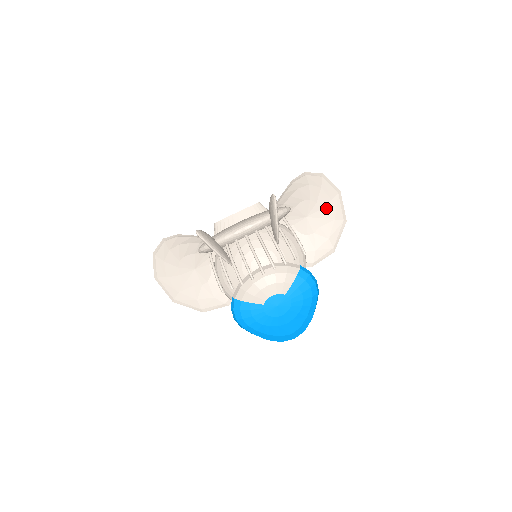
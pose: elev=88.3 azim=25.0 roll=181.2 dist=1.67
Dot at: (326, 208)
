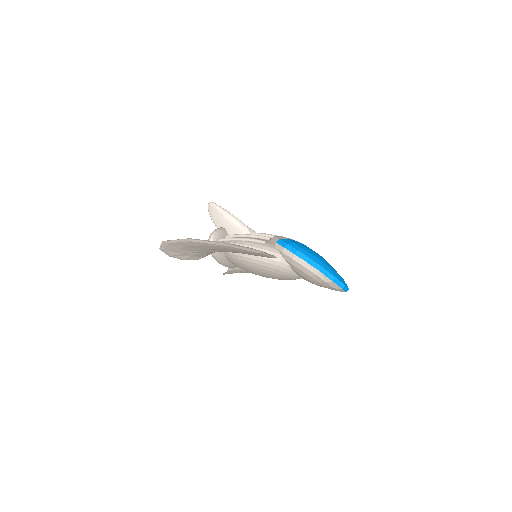
Dot at: occluded
